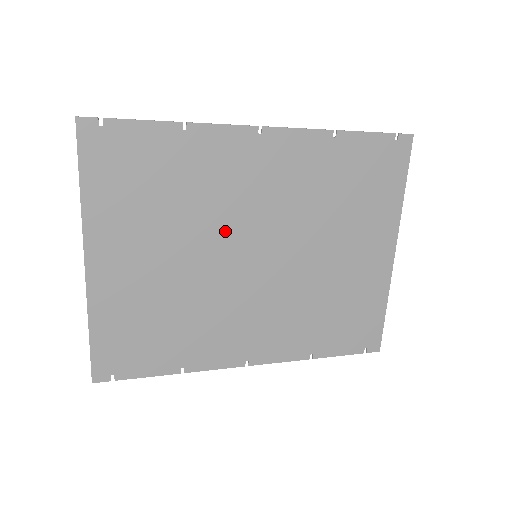
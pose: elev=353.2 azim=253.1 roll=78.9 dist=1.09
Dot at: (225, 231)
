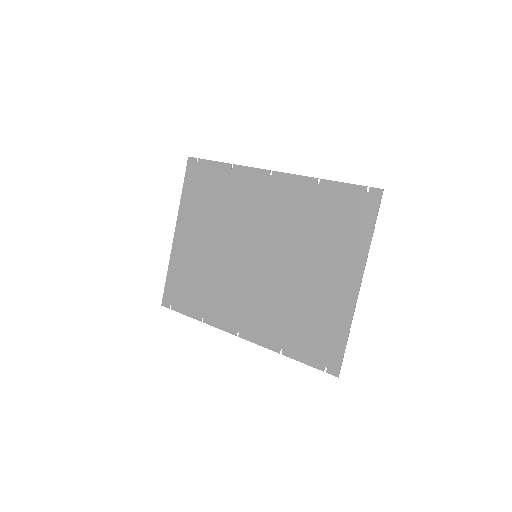
Dot at: (241, 233)
